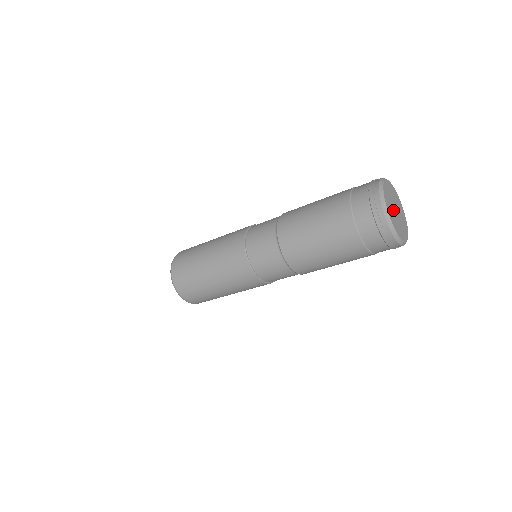
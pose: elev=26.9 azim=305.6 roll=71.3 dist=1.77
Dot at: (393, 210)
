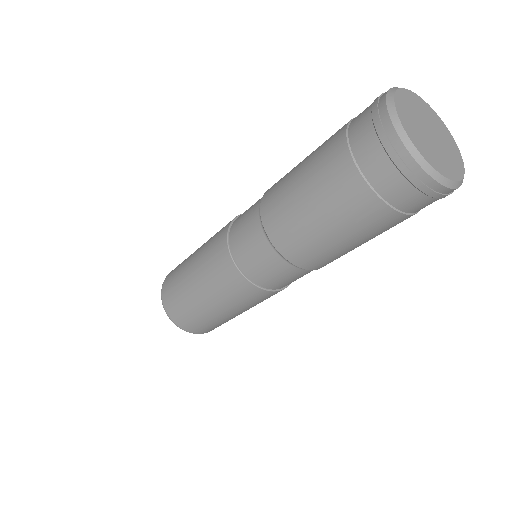
Dot at: (423, 134)
